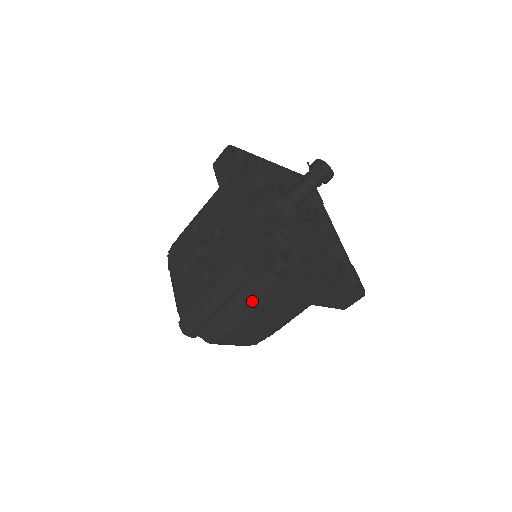
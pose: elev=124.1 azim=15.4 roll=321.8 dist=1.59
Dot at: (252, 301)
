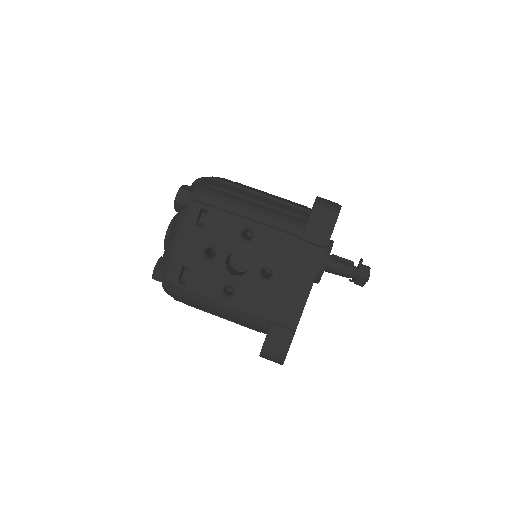
Dot at: (238, 322)
